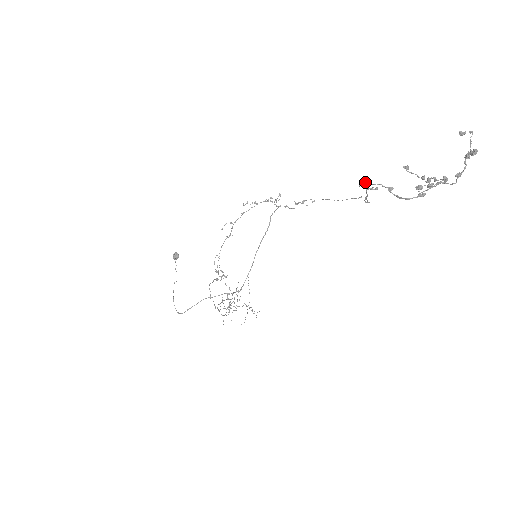
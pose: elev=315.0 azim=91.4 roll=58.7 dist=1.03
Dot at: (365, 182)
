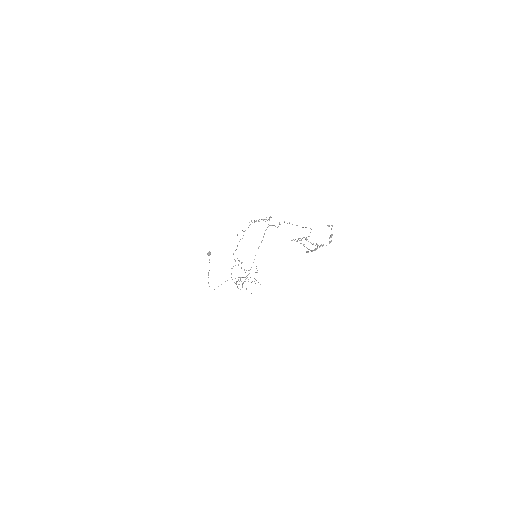
Dot at: occluded
